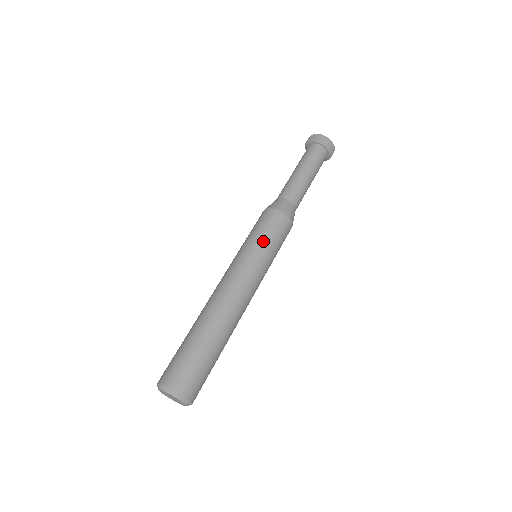
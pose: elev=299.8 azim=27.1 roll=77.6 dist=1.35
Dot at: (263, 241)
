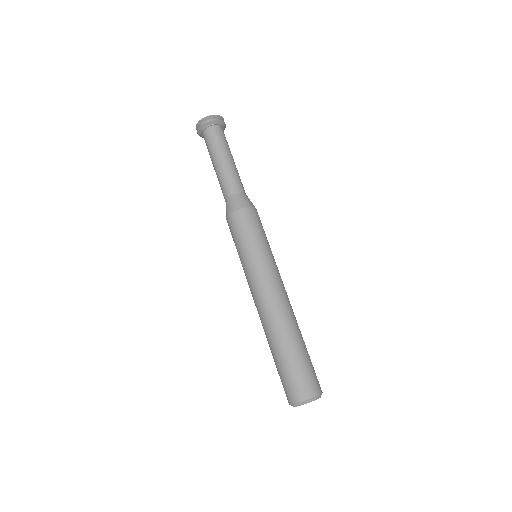
Dot at: (260, 241)
